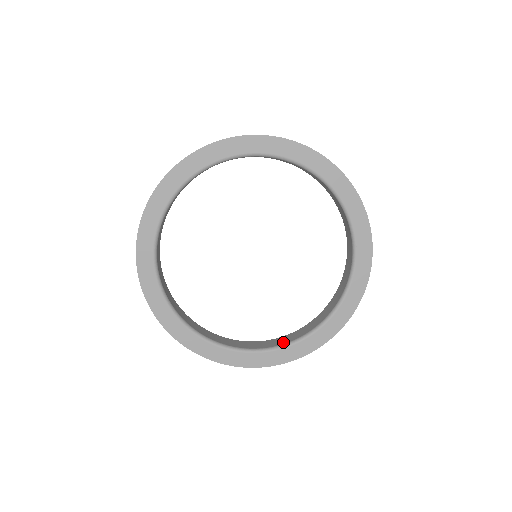
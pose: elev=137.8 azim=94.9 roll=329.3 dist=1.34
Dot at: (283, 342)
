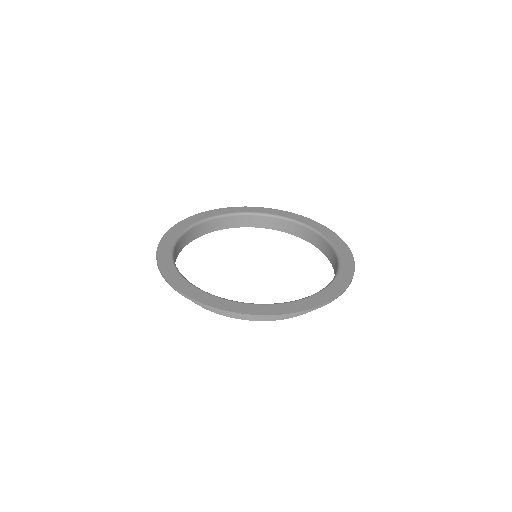
Dot at: occluded
